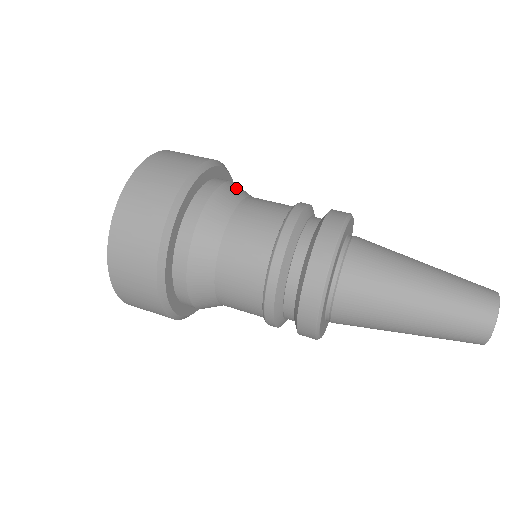
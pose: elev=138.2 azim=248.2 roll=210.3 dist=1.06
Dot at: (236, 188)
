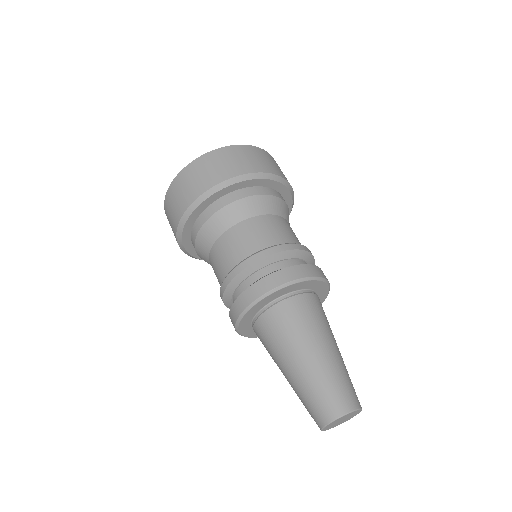
Dot at: (260, 203)
